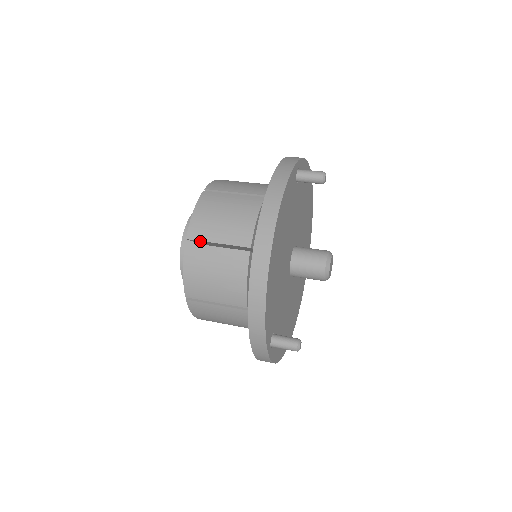
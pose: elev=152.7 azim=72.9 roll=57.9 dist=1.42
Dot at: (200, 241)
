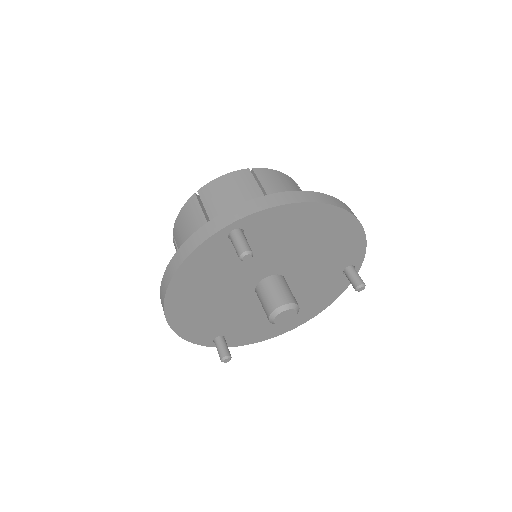
Dot at: occluded
